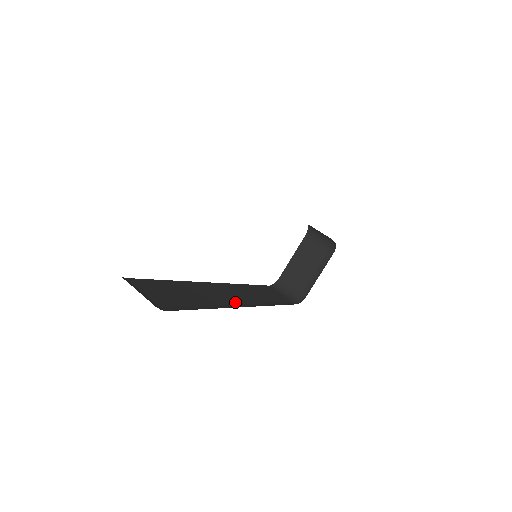
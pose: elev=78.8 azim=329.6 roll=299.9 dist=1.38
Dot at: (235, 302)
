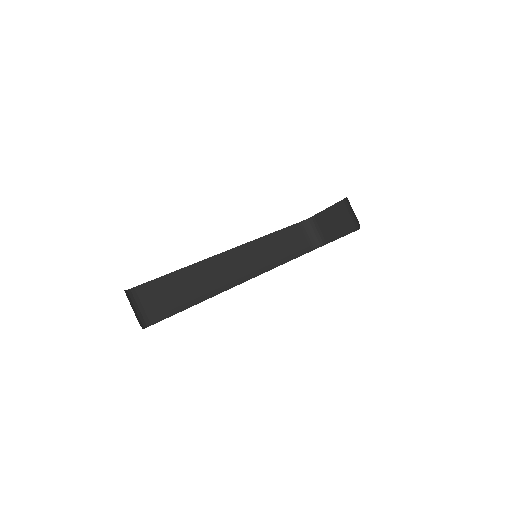
Dot at: (232, 278)
